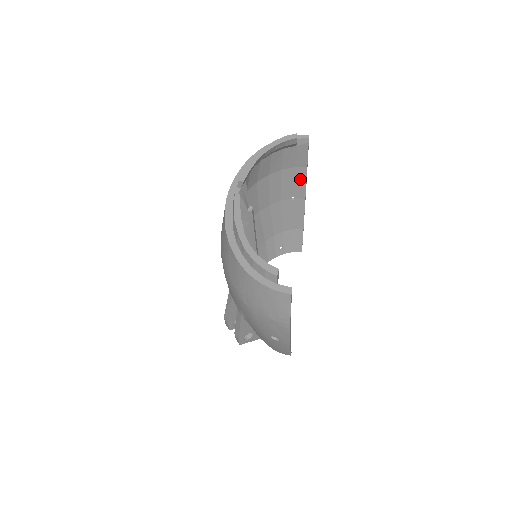
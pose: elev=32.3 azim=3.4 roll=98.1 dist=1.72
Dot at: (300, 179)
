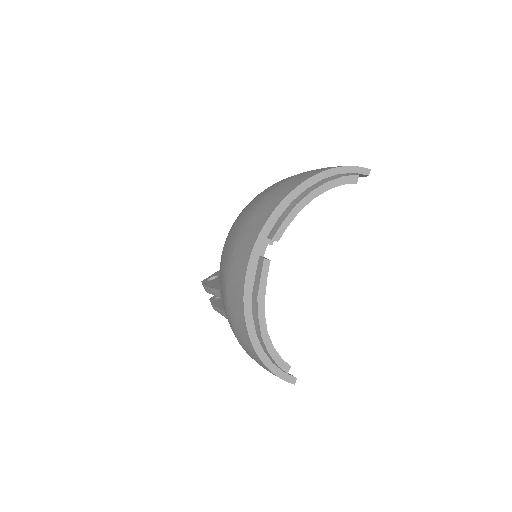
Dot at: occluded
